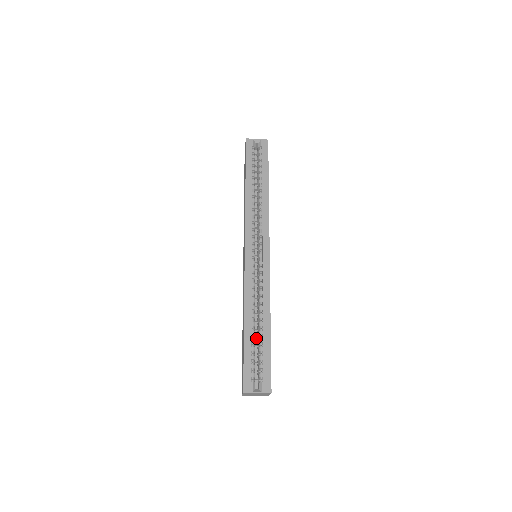
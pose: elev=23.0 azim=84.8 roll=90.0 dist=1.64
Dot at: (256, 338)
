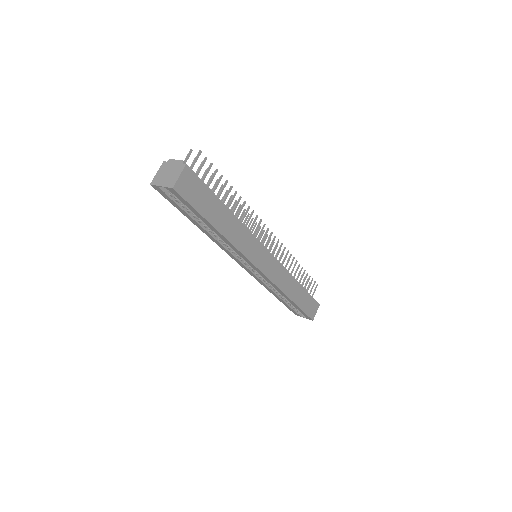
Dot at: occluded
